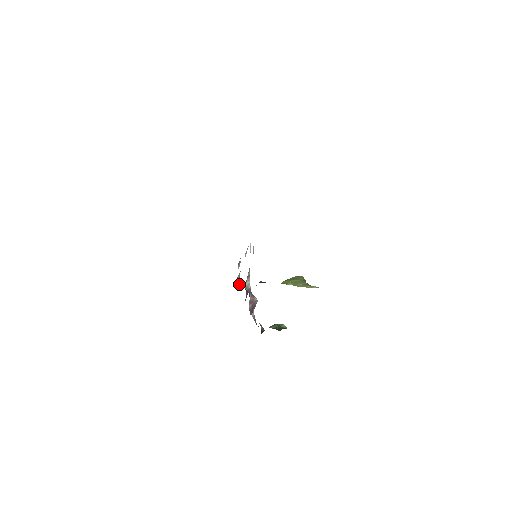
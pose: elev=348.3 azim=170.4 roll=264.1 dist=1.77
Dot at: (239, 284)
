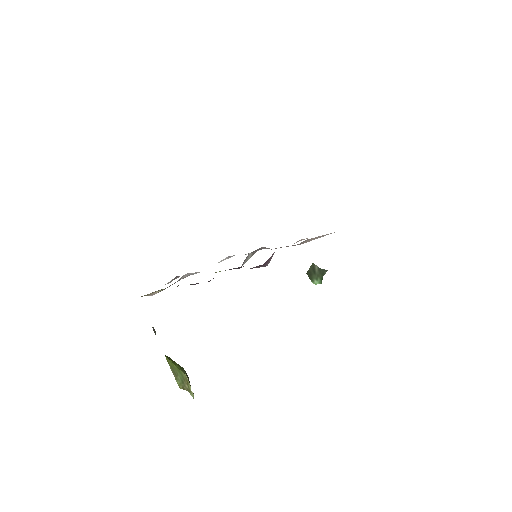
Dot at: occluded
